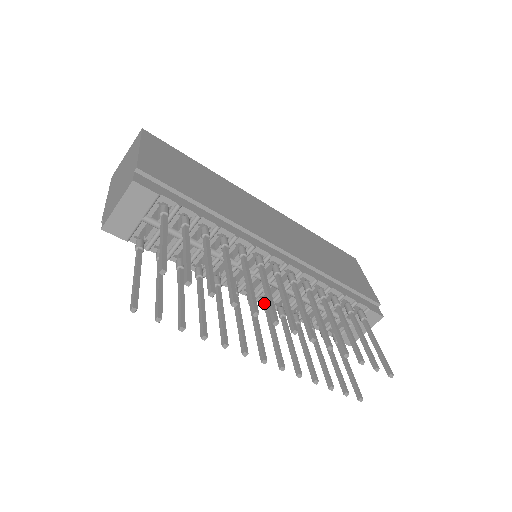
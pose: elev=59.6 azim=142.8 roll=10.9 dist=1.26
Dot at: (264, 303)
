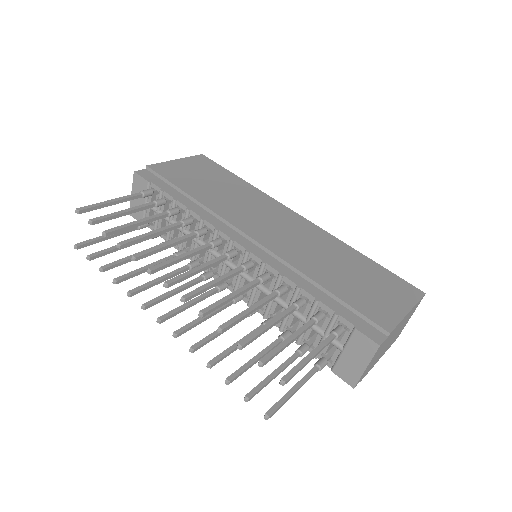
Dot at: occluded
